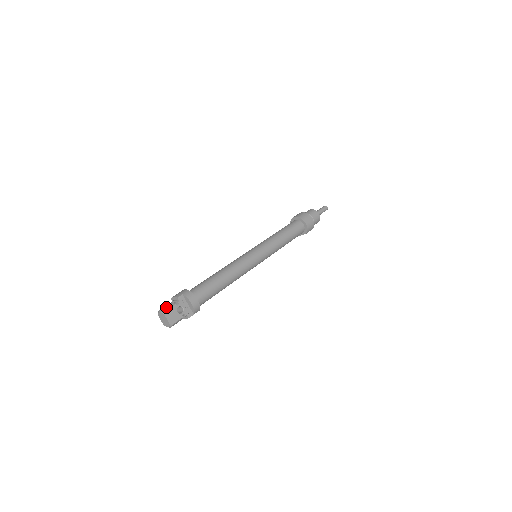
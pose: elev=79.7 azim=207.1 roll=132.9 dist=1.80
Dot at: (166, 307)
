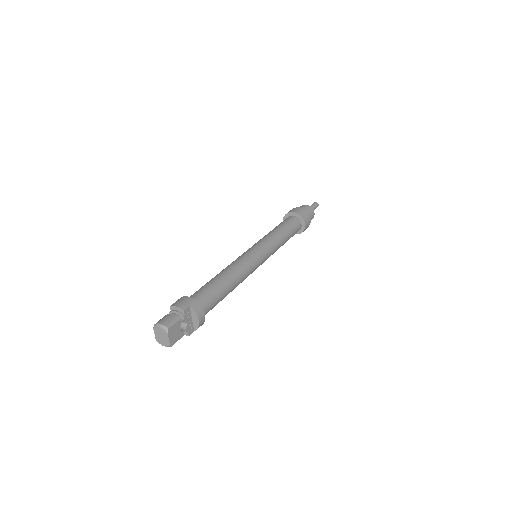
Dot at: (169, 322)
